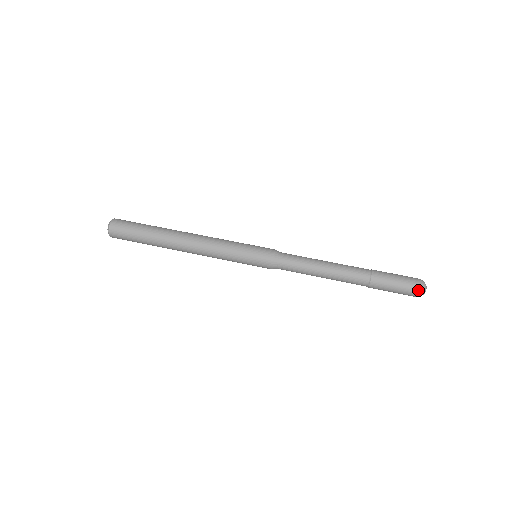
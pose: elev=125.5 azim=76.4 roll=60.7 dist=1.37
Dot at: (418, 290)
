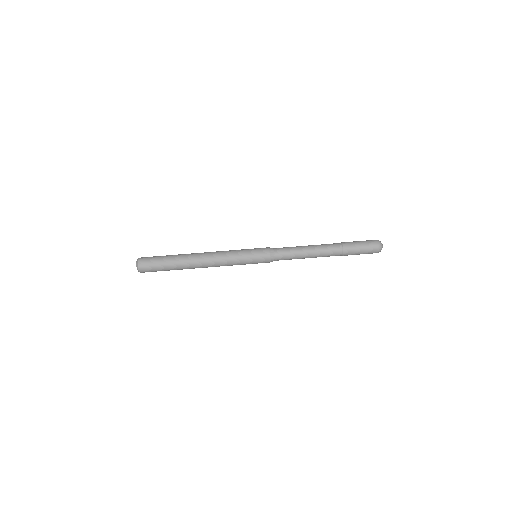
Dot at: occluded
